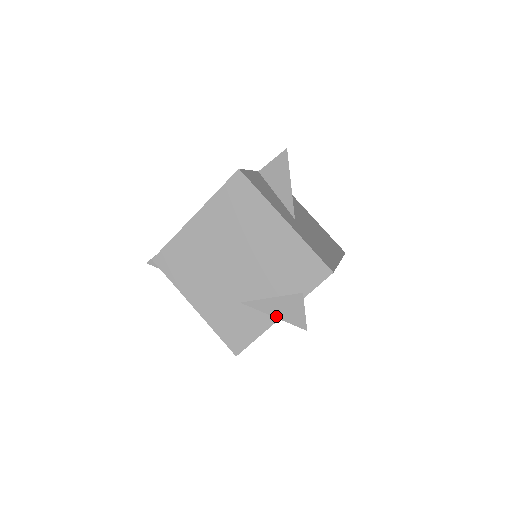
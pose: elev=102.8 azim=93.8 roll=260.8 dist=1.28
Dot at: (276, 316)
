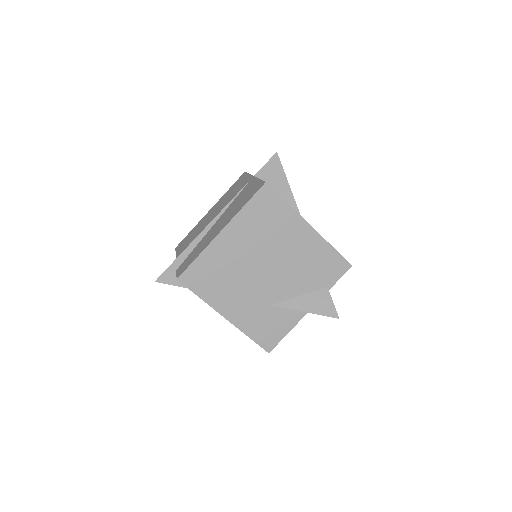
Dot at: (309, 311)
